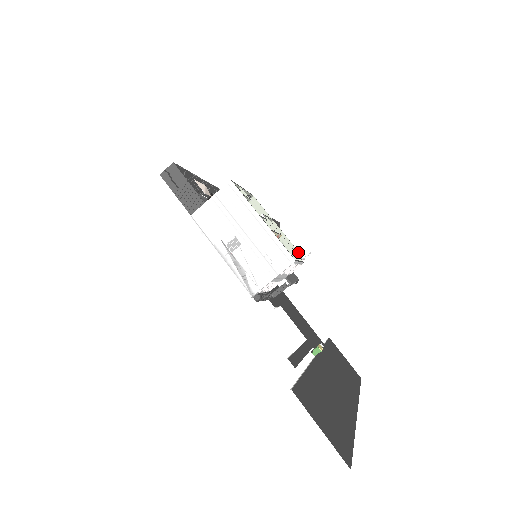
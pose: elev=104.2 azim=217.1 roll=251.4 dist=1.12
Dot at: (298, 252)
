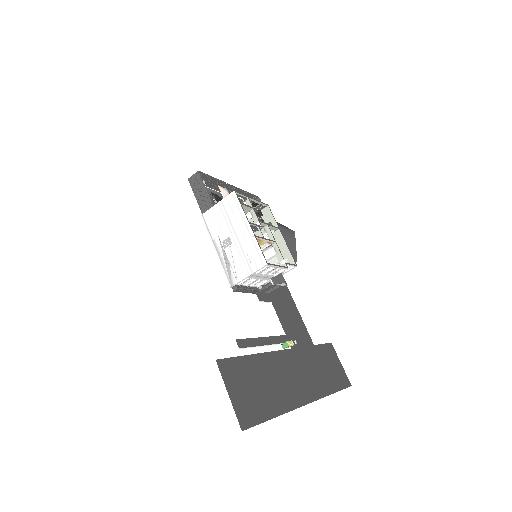
Dot at: (293, 259)
